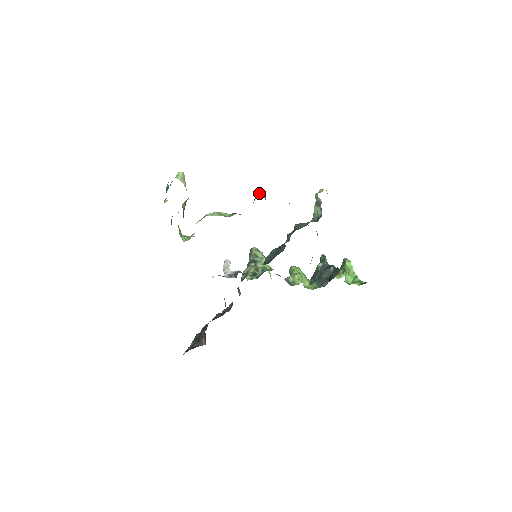
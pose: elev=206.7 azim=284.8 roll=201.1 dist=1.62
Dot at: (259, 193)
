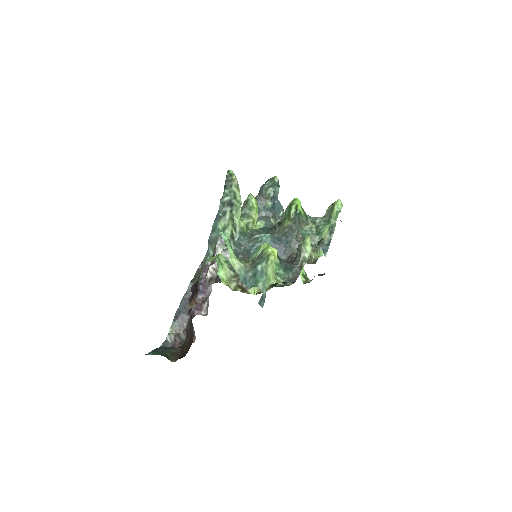
Dot at: (311, 249)
